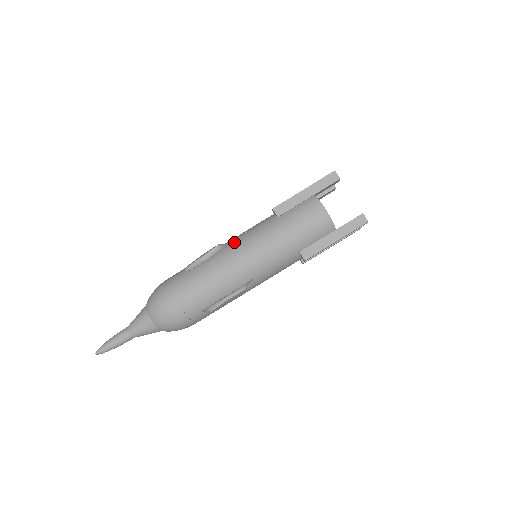
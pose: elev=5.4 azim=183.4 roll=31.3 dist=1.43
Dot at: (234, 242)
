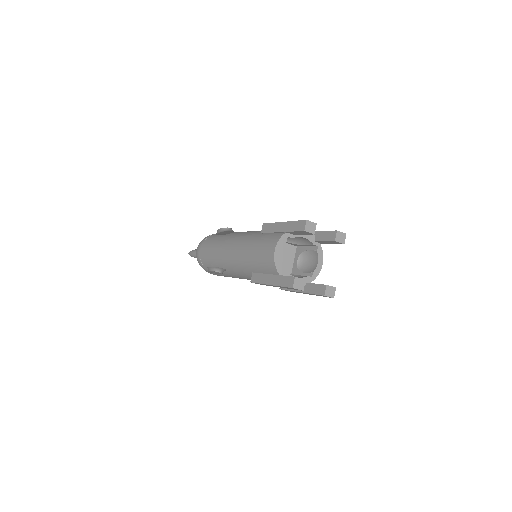
Dot at: (240, 233)
